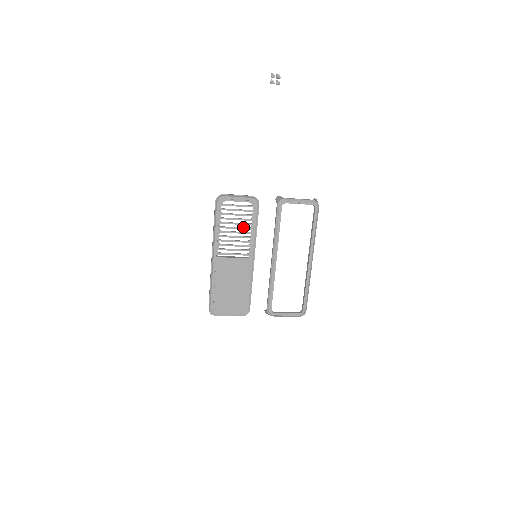
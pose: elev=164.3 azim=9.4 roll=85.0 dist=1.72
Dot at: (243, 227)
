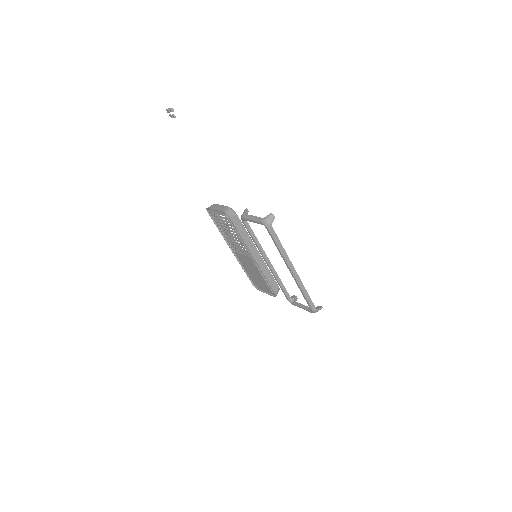
Dot at: occluded
